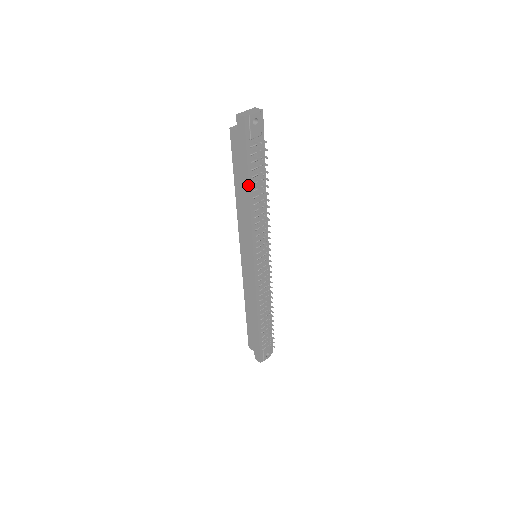
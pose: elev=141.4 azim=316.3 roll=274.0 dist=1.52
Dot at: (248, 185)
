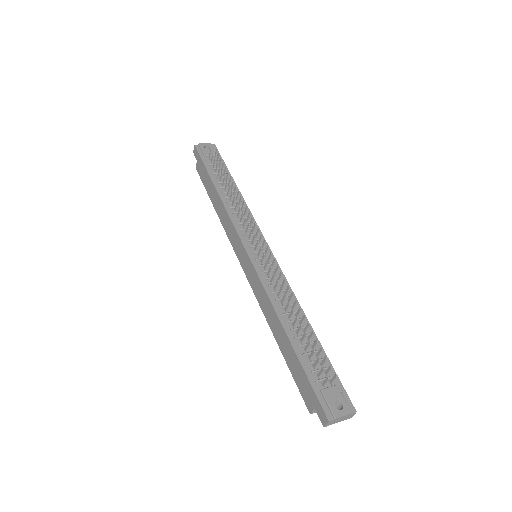
Dot at: (213, 184)
